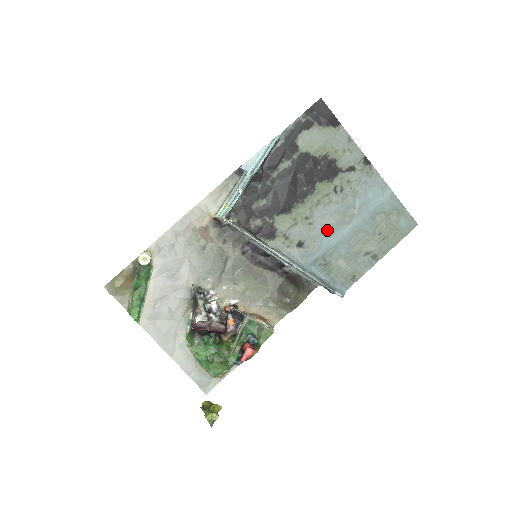
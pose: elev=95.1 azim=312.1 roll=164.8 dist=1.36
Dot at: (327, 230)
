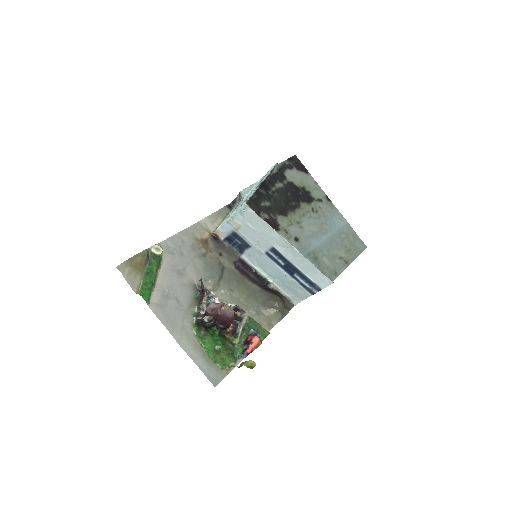
Dot at: (312, 234)
